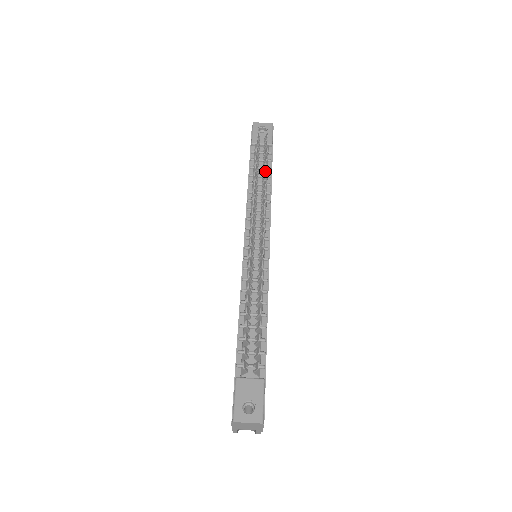
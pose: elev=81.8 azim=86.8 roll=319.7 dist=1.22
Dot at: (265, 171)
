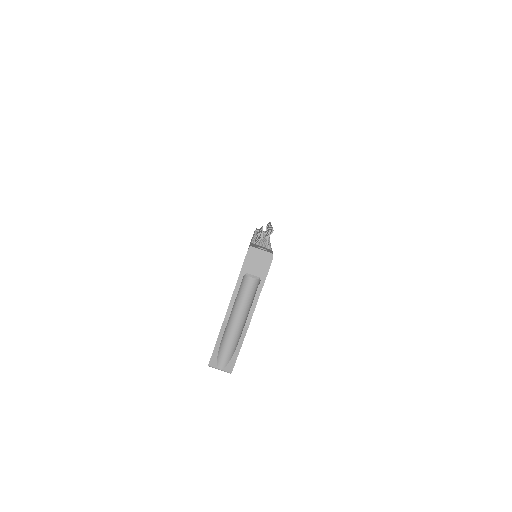
Dot at: occluded
